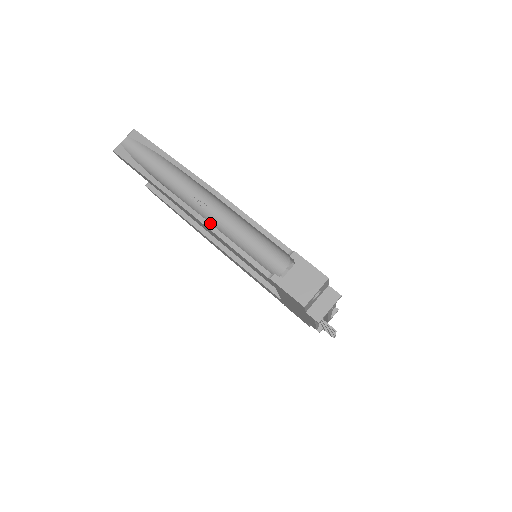
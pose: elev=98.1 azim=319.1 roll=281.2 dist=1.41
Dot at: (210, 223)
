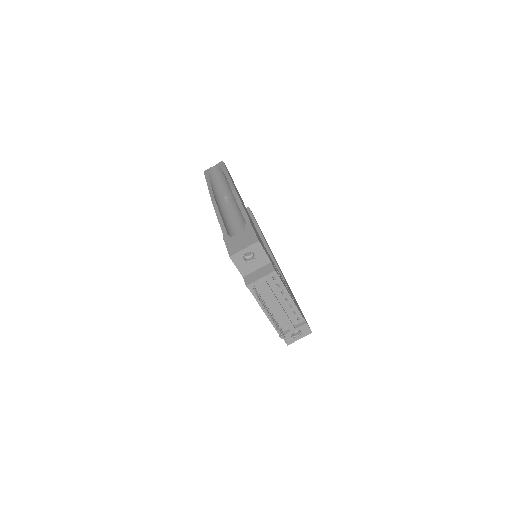
Dot at: (217, 205)
